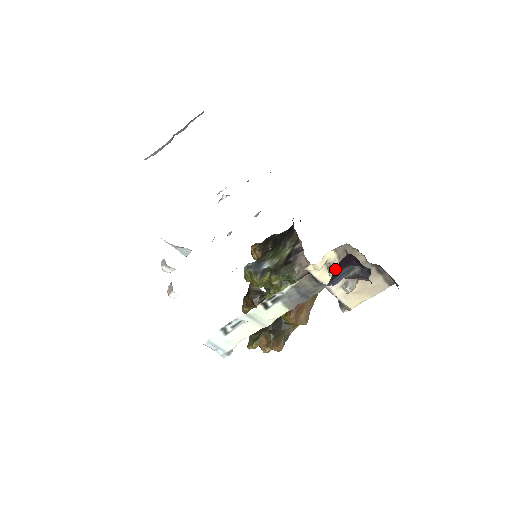
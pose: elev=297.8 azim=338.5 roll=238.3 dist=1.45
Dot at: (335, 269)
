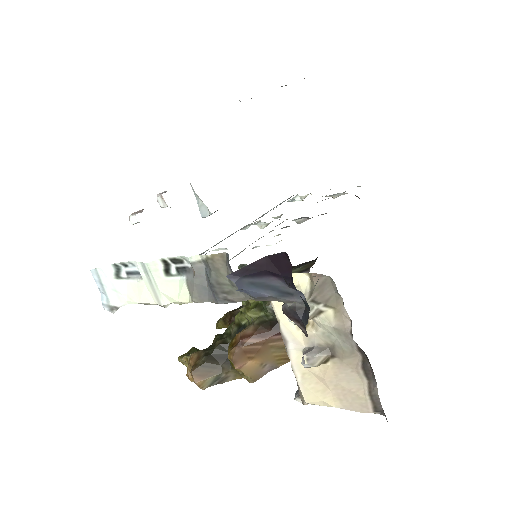
Dot at: occluded
